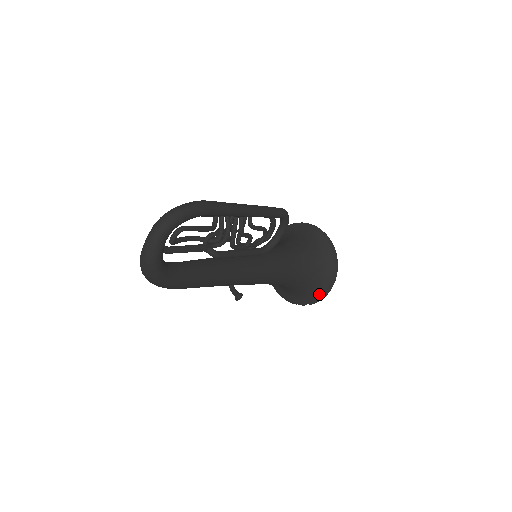
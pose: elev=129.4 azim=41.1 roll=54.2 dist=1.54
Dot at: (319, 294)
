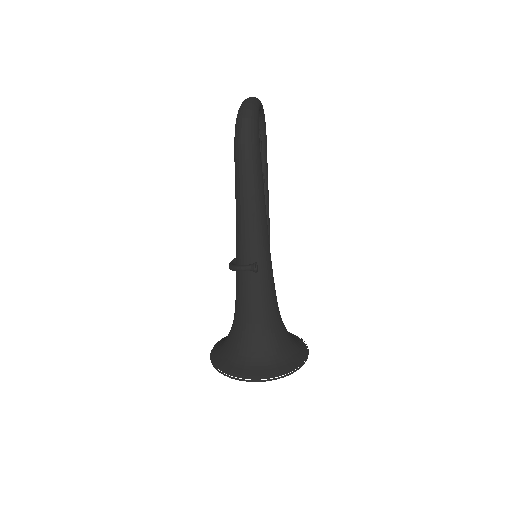
Dot at: (299, 358)
